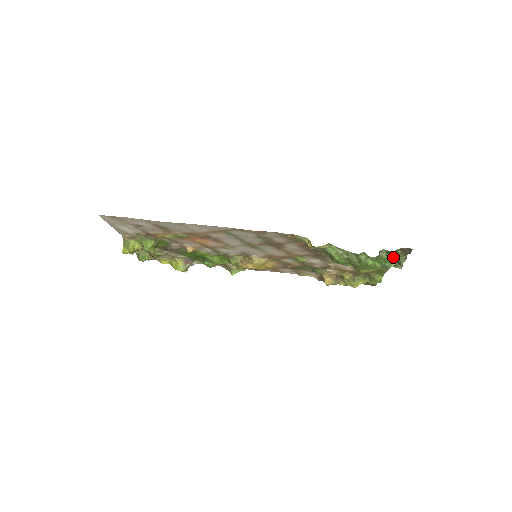
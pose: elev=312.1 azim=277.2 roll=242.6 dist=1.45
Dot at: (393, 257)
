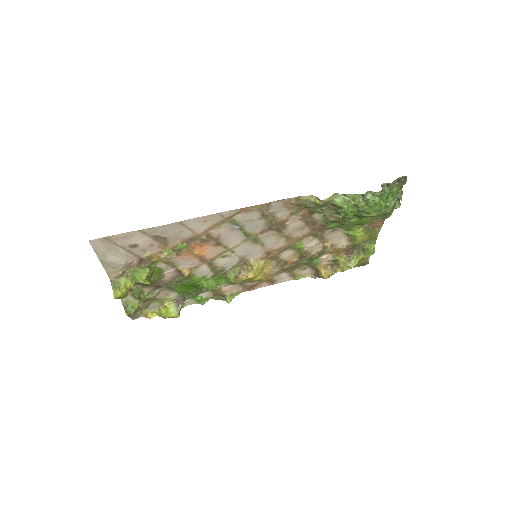
Dot at: (393, 191)
